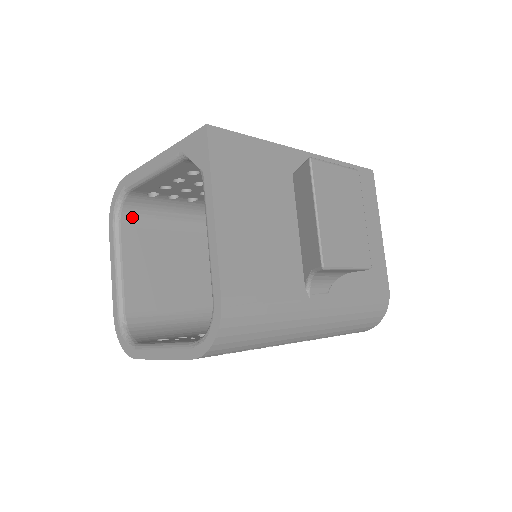
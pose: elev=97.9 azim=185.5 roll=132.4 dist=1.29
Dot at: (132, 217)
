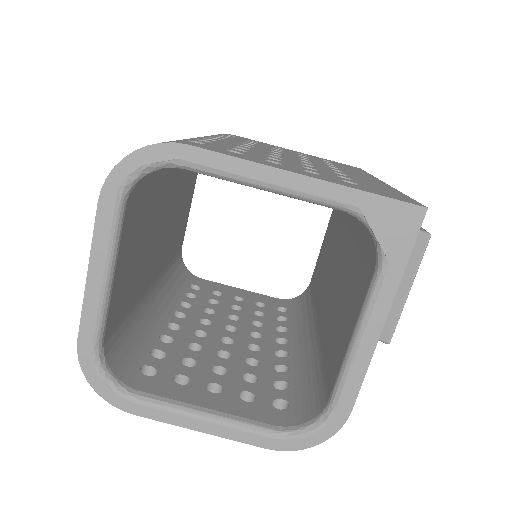
Dot at: (139, 187)
